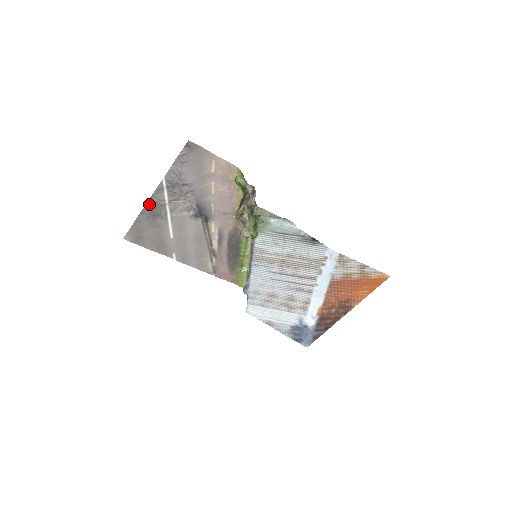
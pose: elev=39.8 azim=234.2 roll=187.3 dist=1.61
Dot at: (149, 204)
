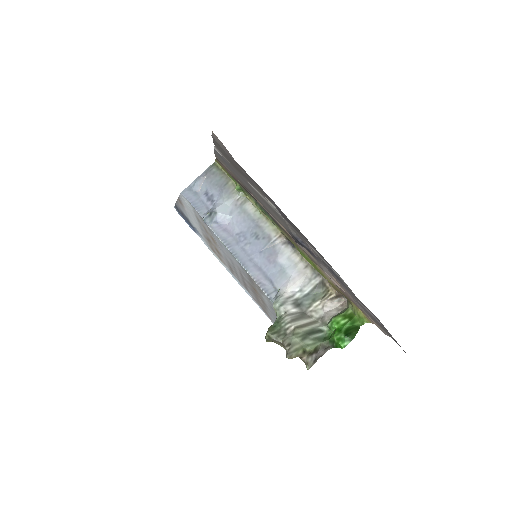
Dot at: occluded
